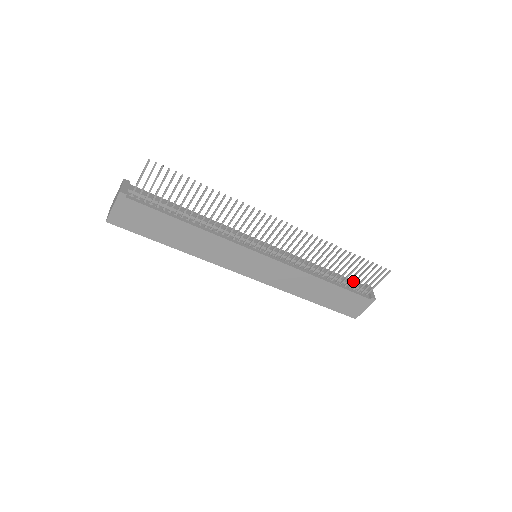
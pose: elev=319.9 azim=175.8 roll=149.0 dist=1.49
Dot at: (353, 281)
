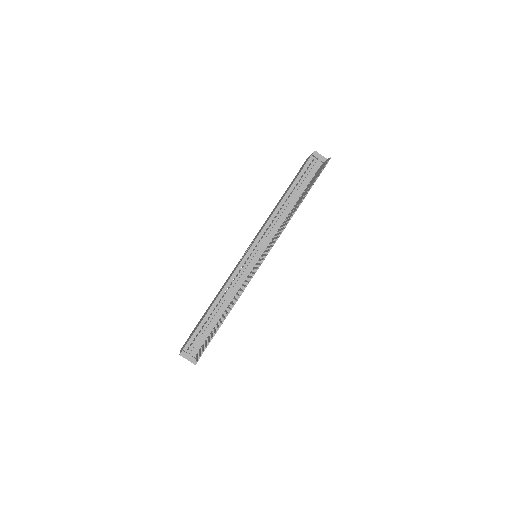
Dot at: (304, 168)
